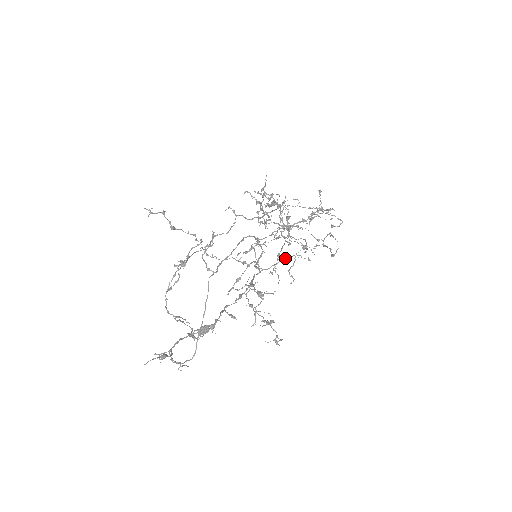
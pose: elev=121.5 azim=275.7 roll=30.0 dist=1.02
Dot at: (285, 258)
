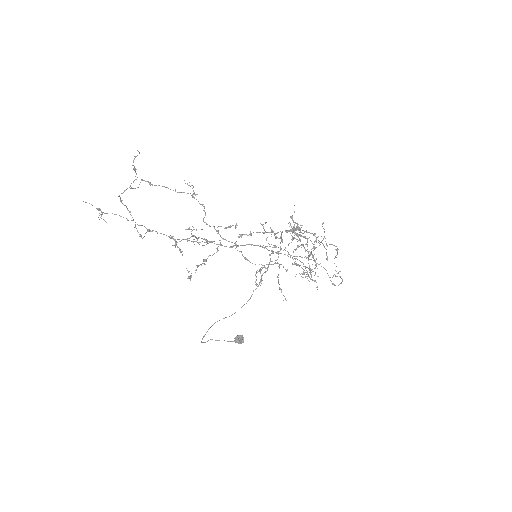
Dot at: (273, 264)
